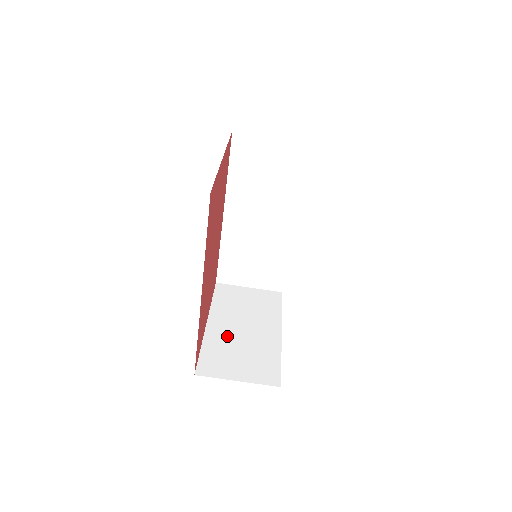
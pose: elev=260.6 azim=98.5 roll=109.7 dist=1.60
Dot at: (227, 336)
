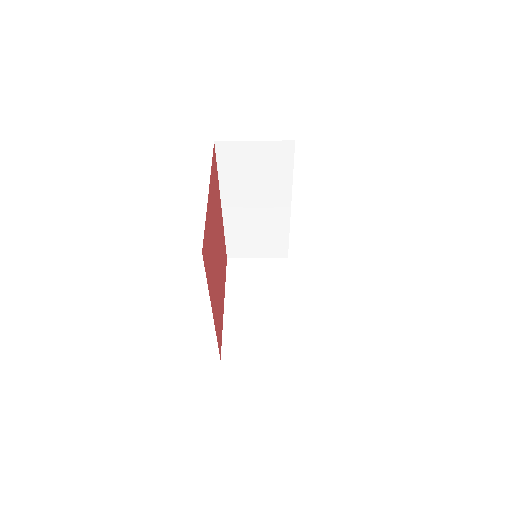
Dot at: (243, 316)
